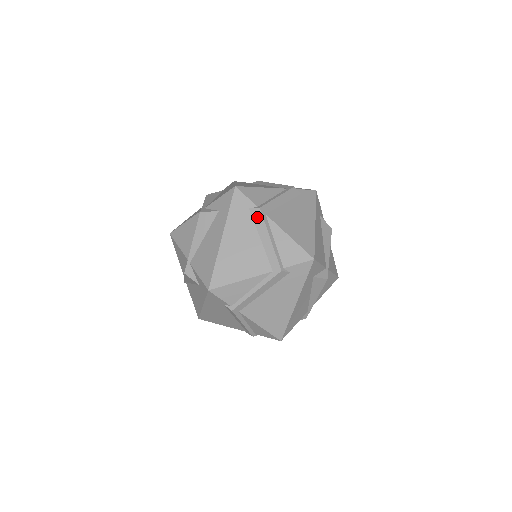
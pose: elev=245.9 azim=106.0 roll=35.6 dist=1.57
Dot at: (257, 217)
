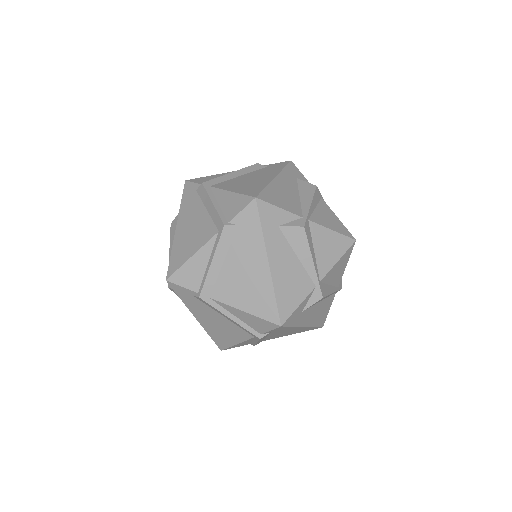
Dot at: (205, 303)
